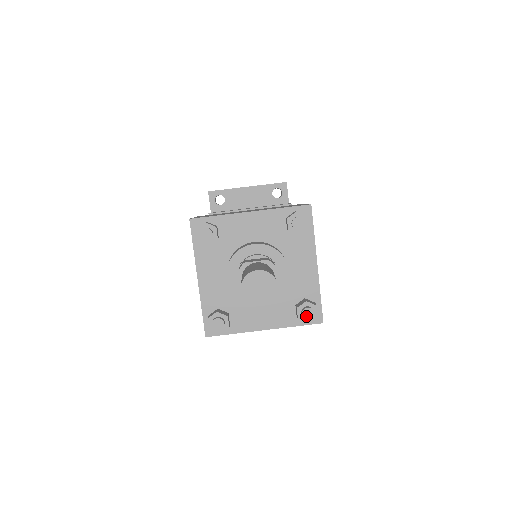
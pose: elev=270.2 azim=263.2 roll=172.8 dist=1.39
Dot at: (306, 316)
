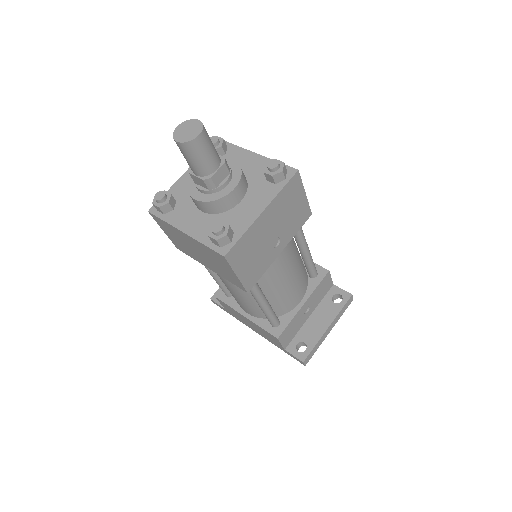
Dot at: (273, 166)
